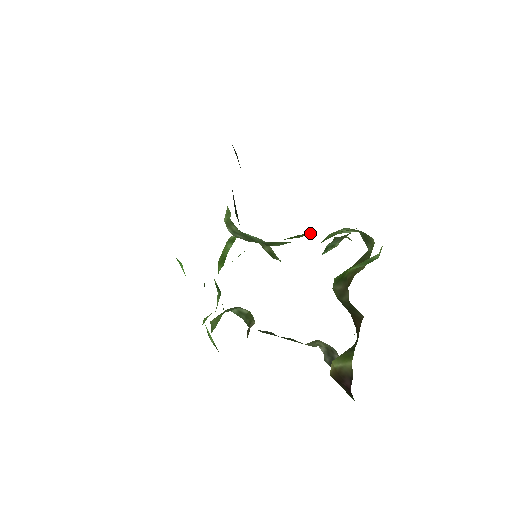
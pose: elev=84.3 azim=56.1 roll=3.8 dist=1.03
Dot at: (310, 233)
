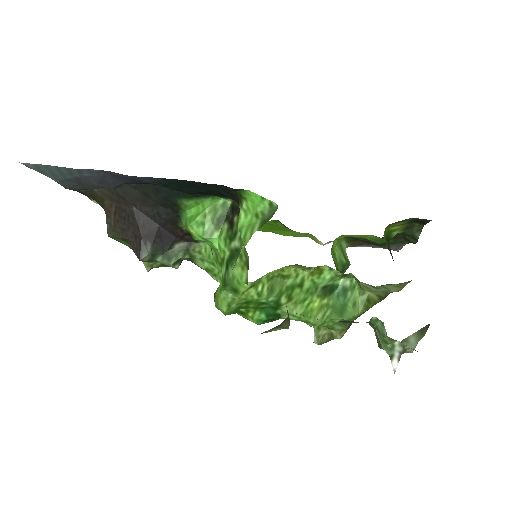
Dot at: occluded
